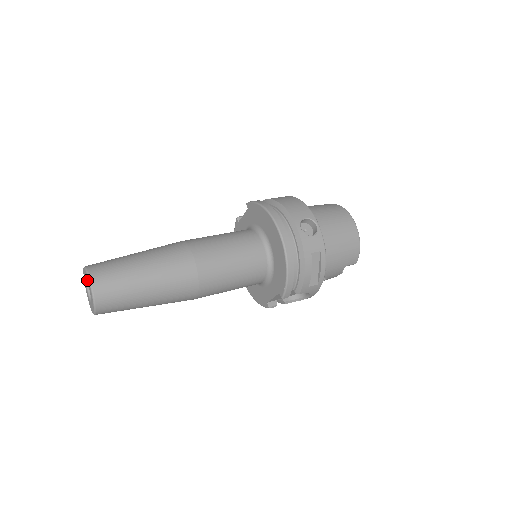
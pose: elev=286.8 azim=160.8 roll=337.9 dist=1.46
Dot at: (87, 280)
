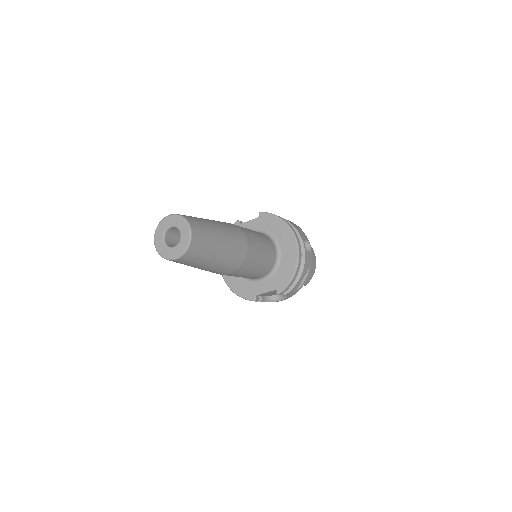
Dot at: (181, 226)
